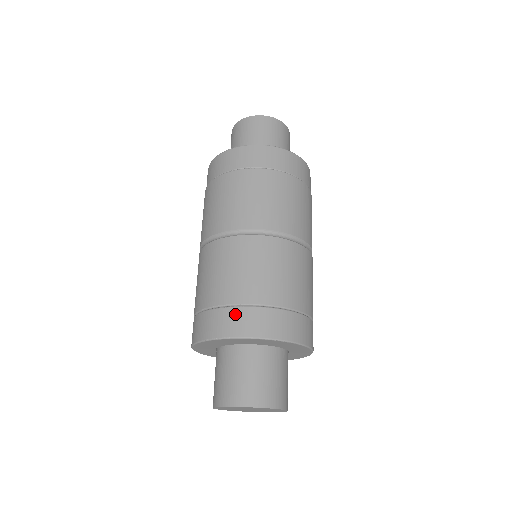
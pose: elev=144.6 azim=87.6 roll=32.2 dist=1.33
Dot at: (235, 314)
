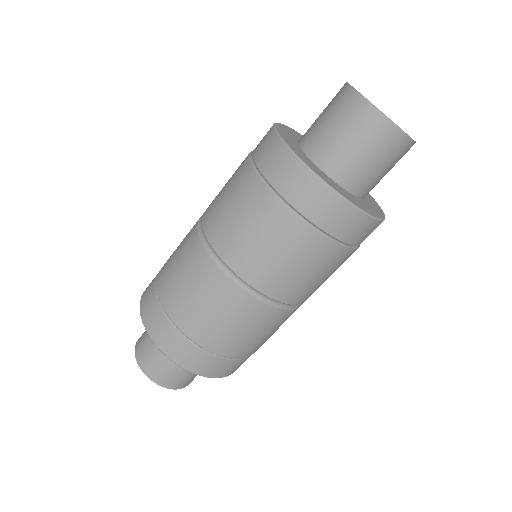
Dot at: (153, 303)
